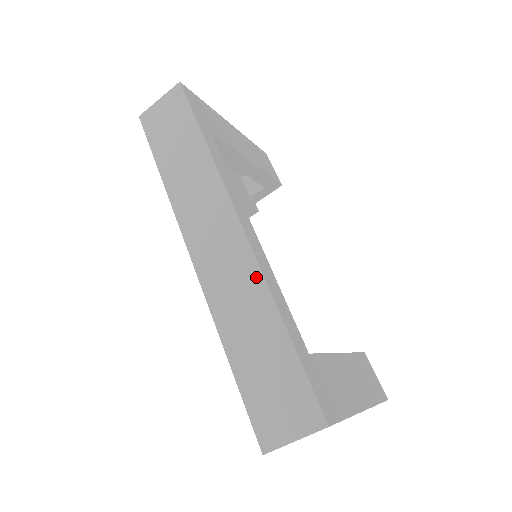
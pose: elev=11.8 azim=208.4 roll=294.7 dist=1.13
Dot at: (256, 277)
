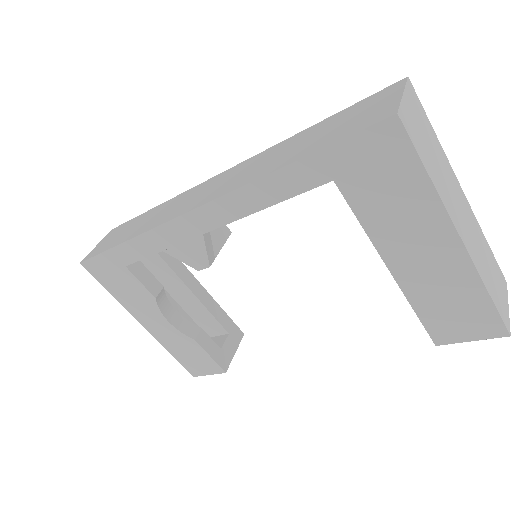
Dot at: (259, 155)
